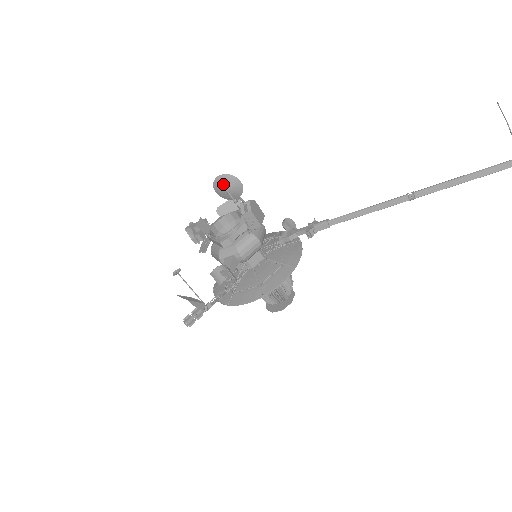
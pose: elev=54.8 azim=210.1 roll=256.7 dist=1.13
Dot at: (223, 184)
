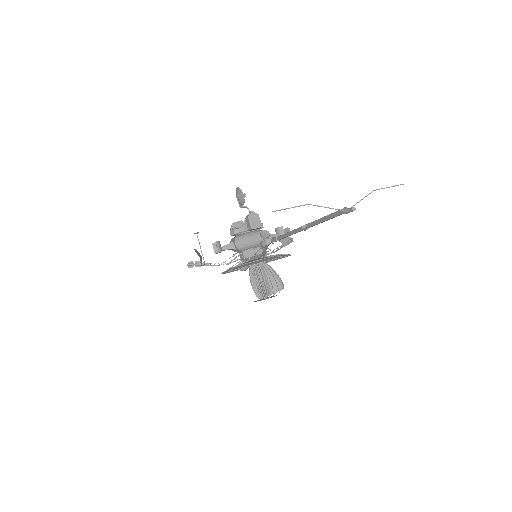
Dot at: (237, 193)
